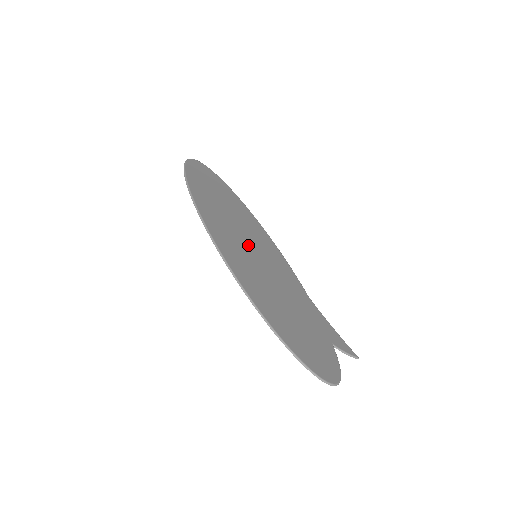
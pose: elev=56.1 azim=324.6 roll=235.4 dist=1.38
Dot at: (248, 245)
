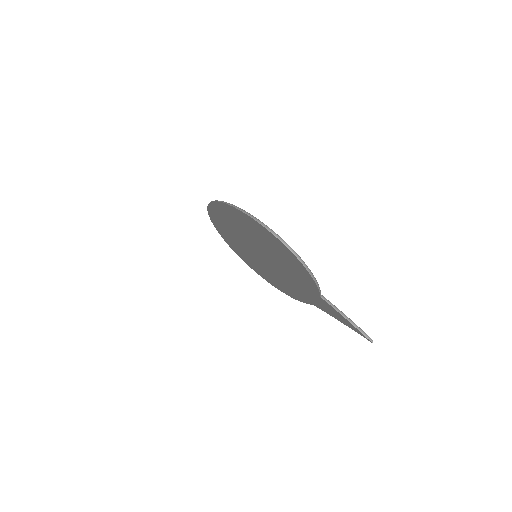
Dot at: occluded
